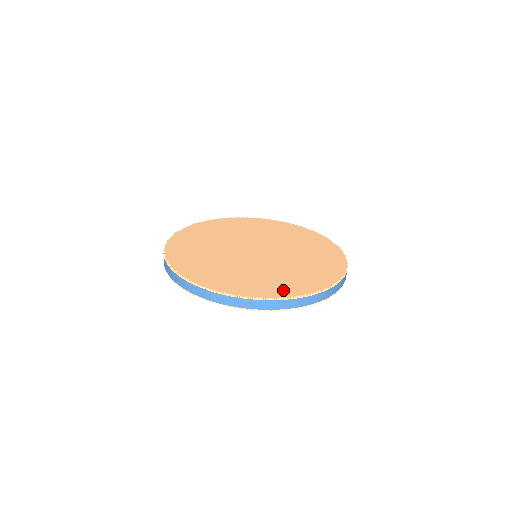
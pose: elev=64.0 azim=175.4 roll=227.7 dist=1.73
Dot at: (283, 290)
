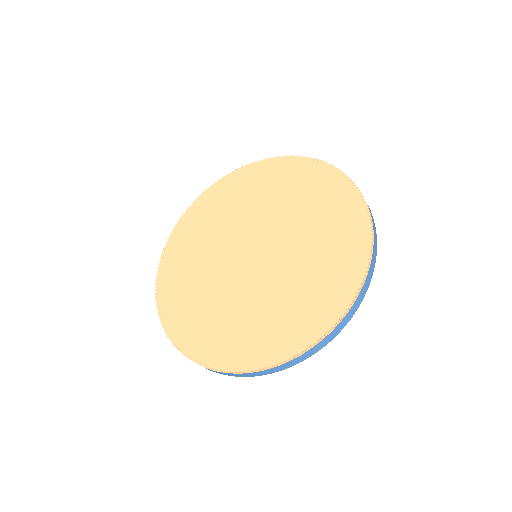
Dot at: (253, 353)
